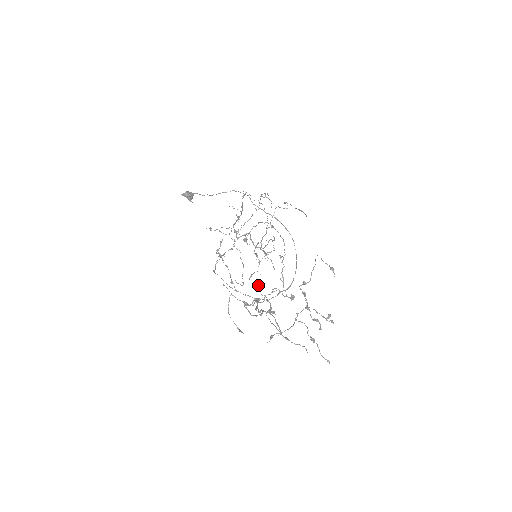
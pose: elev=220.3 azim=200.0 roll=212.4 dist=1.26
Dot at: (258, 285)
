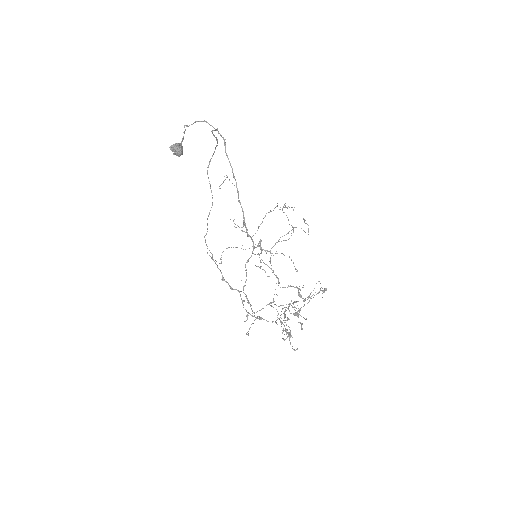
Dot at: (289, 319)
